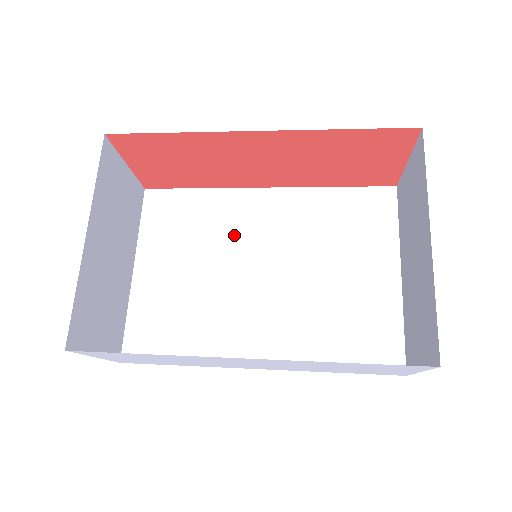
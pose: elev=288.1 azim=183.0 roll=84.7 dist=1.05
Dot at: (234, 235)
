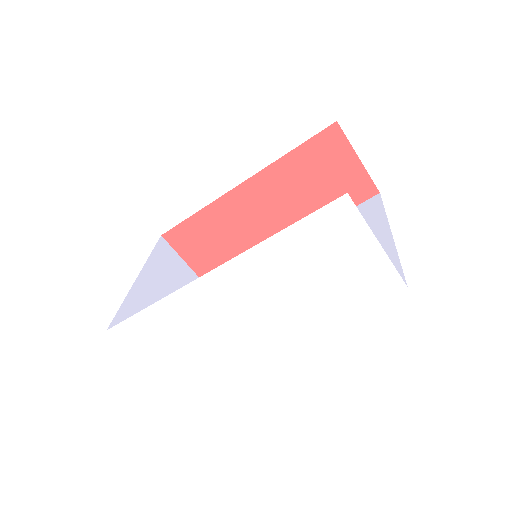
Dot at: occluded
